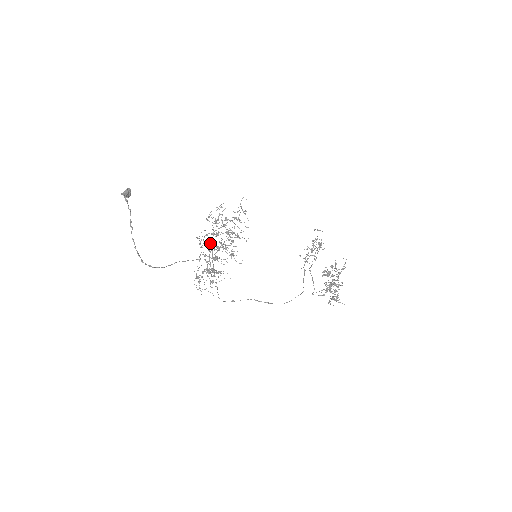
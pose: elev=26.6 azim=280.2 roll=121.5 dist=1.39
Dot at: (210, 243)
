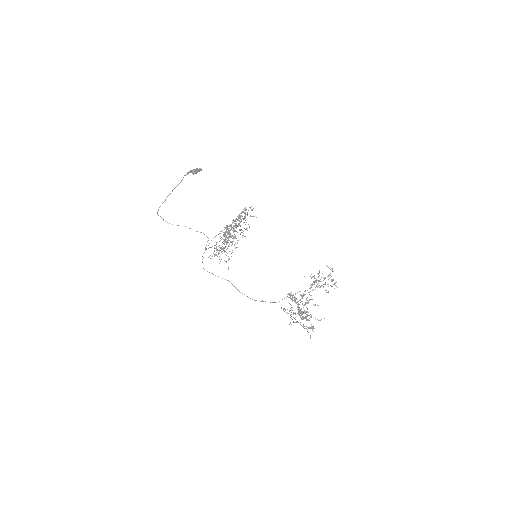
Dot at: (234, 230)
